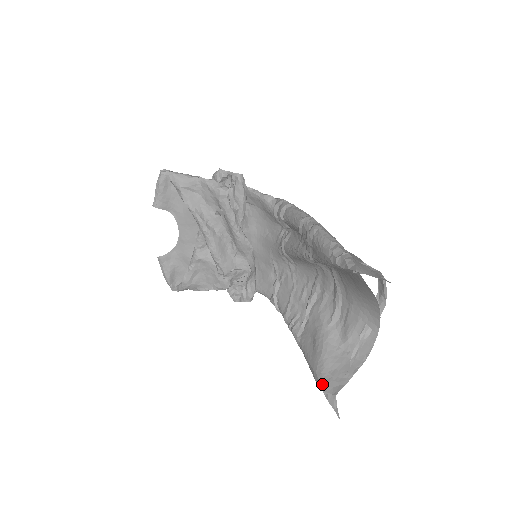
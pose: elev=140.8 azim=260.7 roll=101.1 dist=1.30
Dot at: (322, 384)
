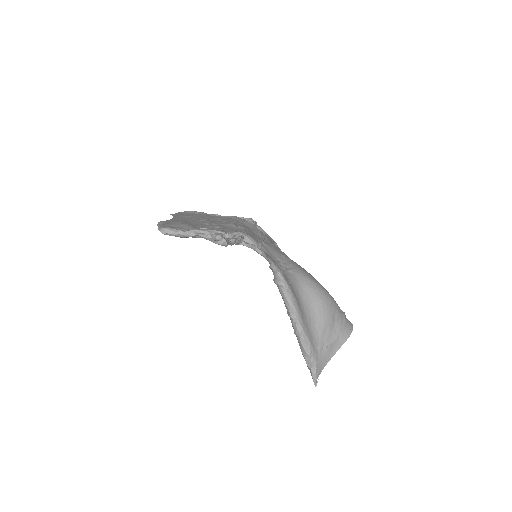
Dot at: occluded
